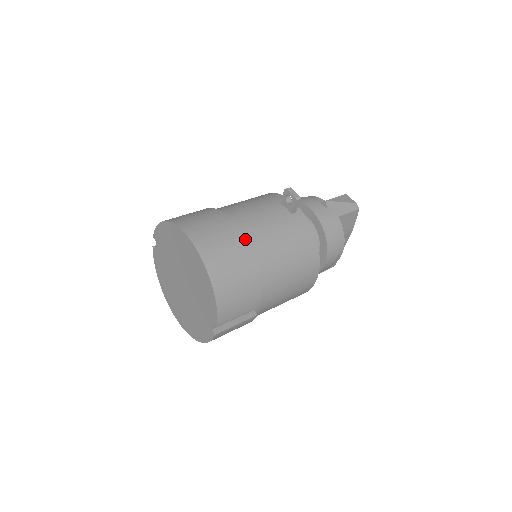
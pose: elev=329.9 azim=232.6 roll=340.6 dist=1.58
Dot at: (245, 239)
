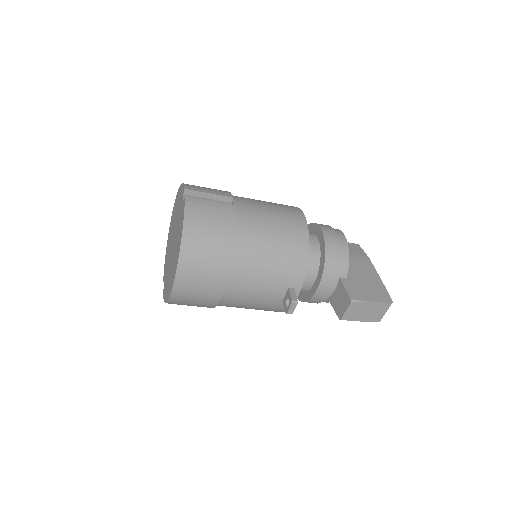
Dot at: occluded
